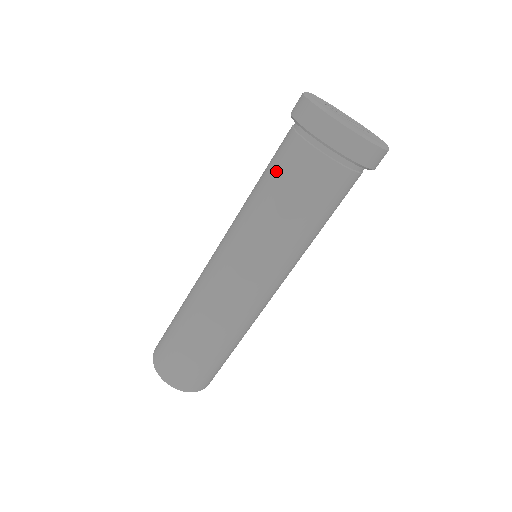
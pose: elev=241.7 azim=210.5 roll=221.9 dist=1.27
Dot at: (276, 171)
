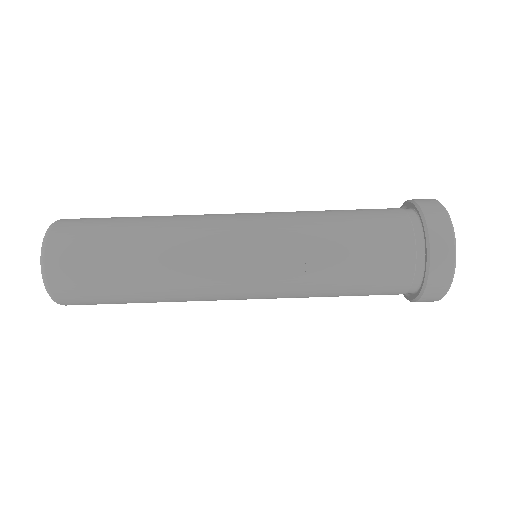
Dot at: (369, 234)
